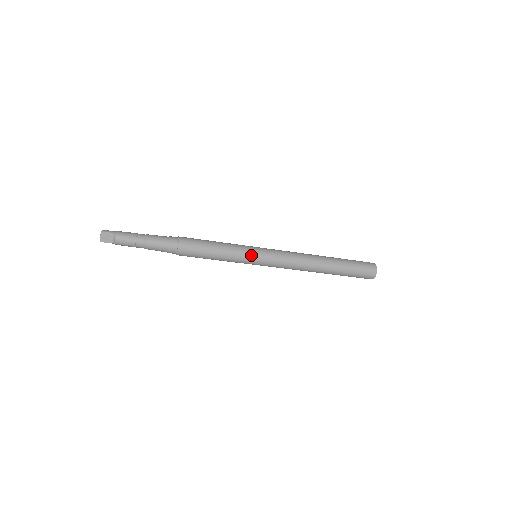
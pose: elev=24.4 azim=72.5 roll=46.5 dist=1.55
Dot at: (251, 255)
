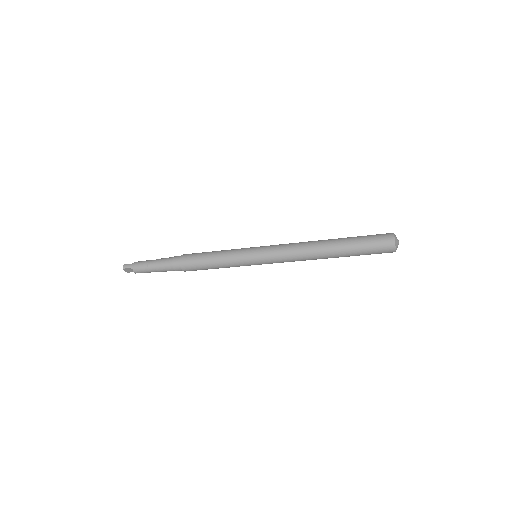
Dot at: (247, 263)
